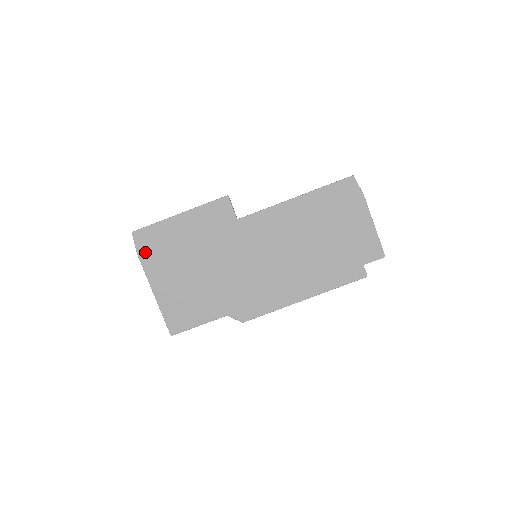
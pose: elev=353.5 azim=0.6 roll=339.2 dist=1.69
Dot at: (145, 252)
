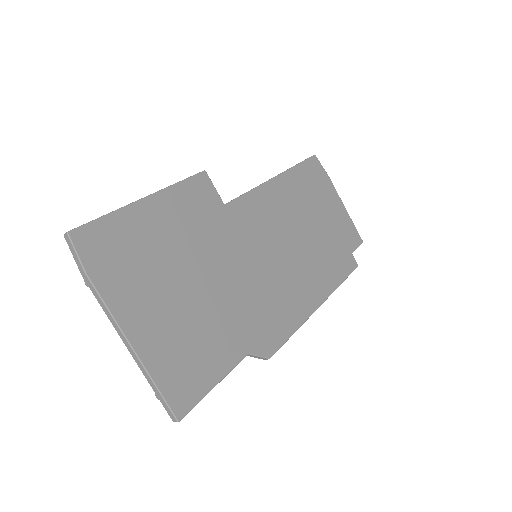
Dot at: (100, 268)
